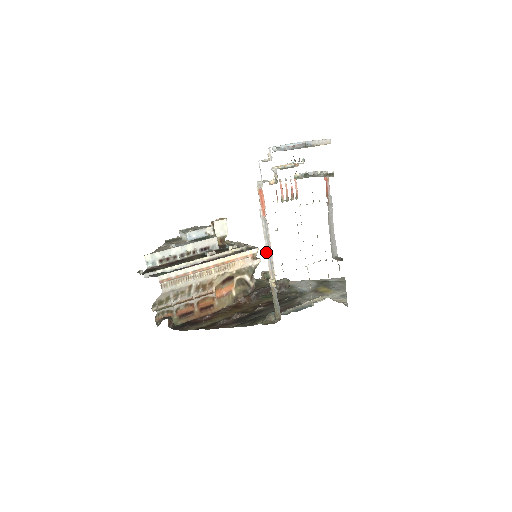
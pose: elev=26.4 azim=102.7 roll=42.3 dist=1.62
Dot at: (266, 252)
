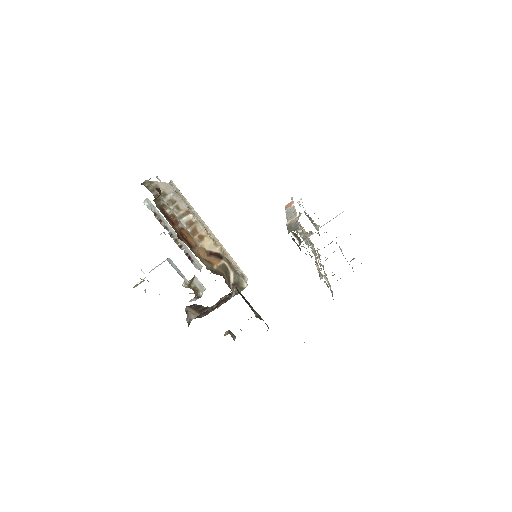
Dot at: (286, 217)
